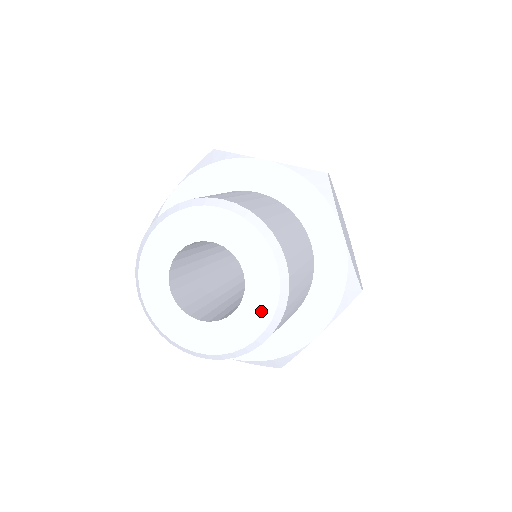
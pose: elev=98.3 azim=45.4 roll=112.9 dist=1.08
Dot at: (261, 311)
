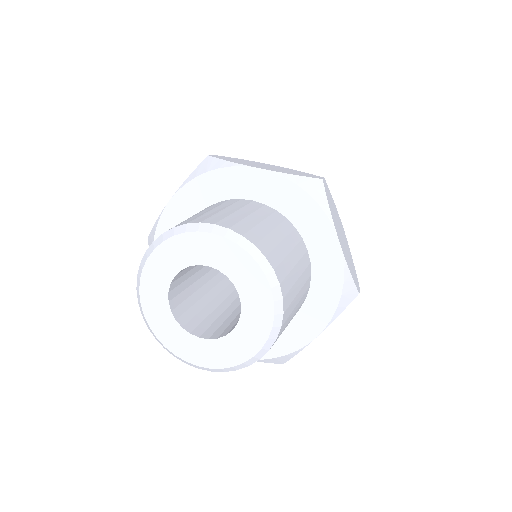
Dot at: (257, 330)
